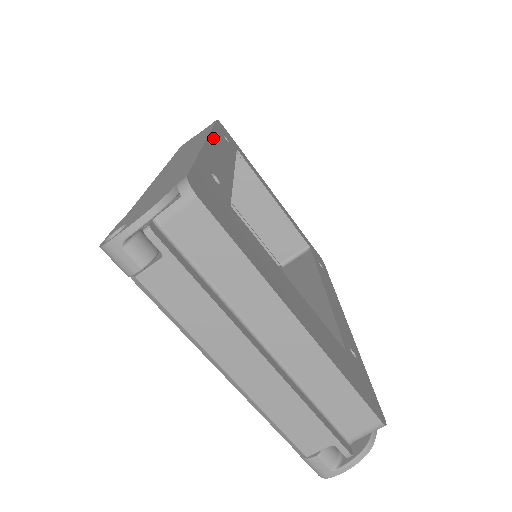
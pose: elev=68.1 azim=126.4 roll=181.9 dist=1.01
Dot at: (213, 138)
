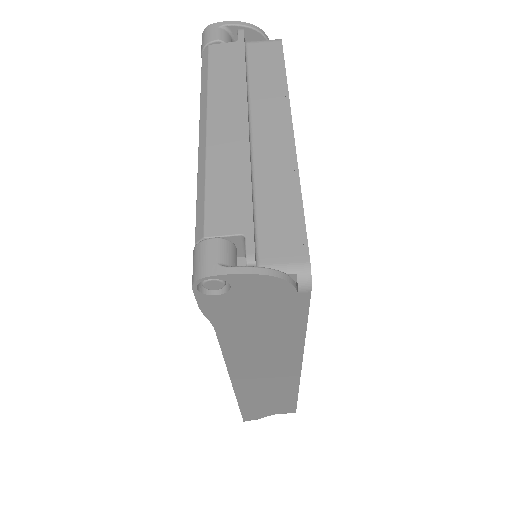
Dot at: occluded
